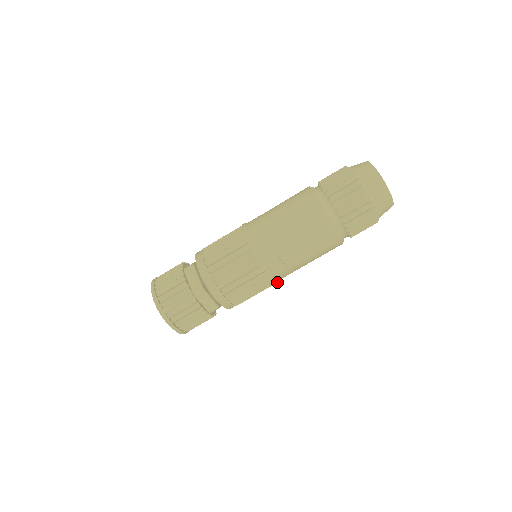
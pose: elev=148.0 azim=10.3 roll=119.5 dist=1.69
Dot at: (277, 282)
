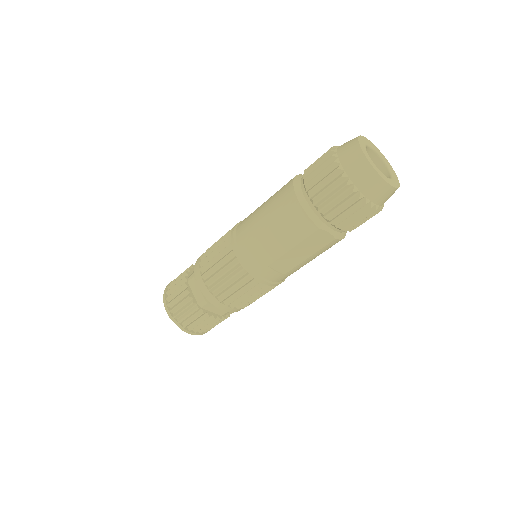
Dot at: (281, 282)
